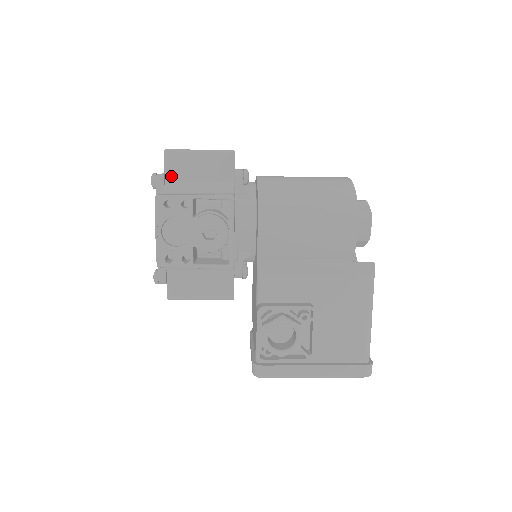
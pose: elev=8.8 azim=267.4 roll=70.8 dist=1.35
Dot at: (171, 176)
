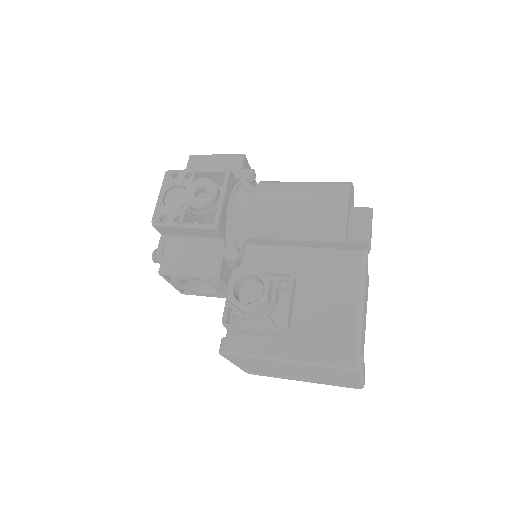
Dot at: occluded
